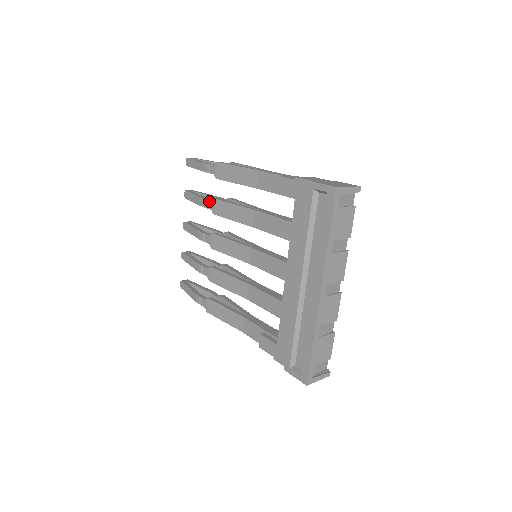
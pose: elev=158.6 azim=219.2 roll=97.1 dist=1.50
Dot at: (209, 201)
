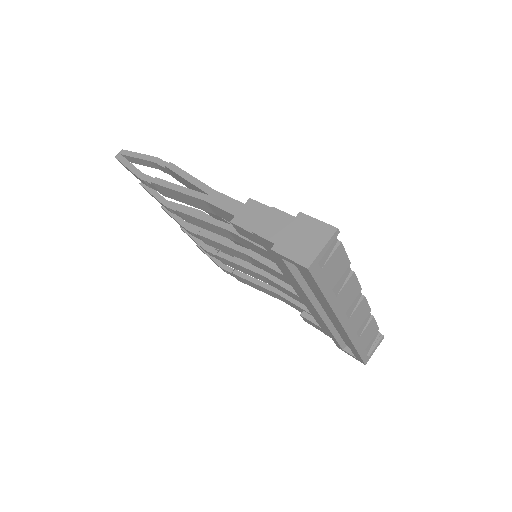
Dot at: (172, 210)
